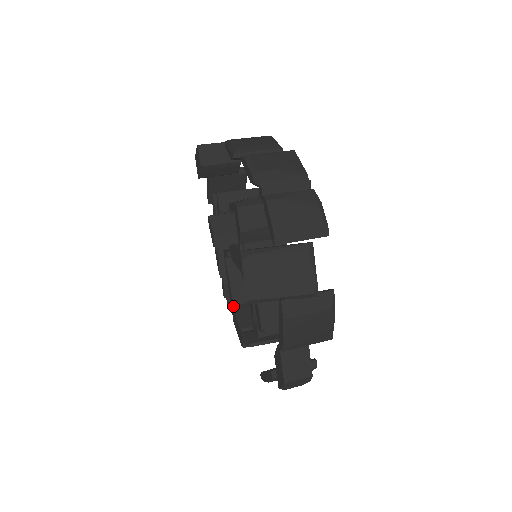
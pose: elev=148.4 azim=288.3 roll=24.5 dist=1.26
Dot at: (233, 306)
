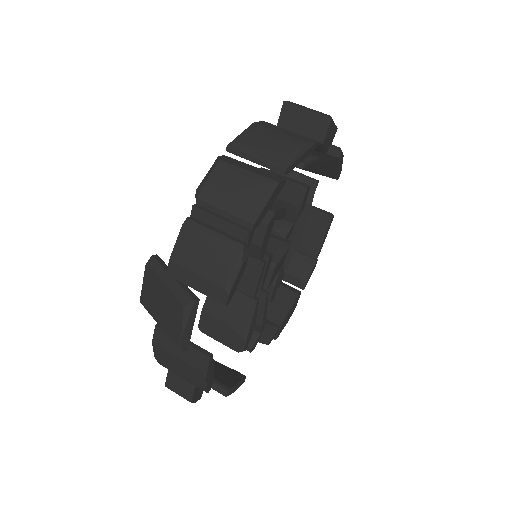
Dot at: occluded
